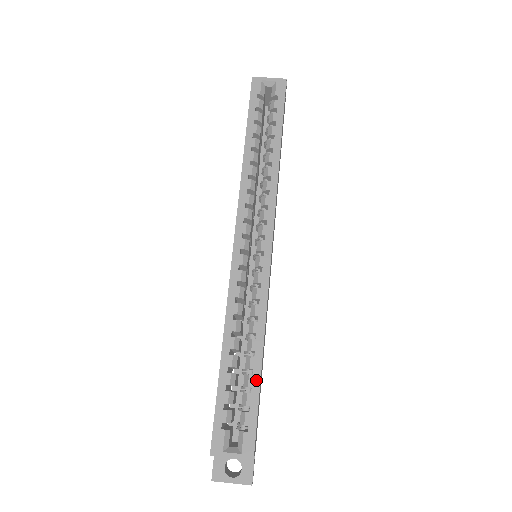
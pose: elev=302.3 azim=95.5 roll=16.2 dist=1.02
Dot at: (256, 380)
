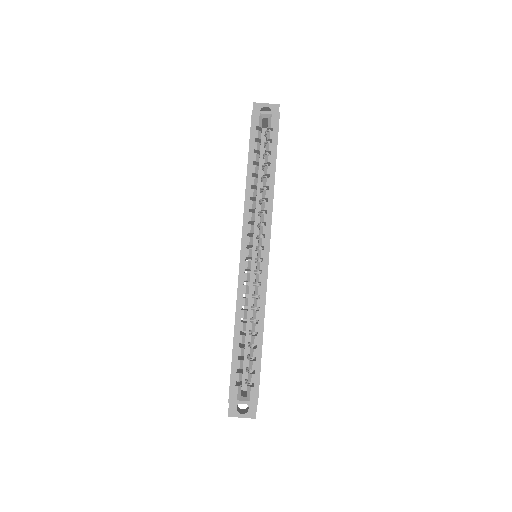
Dot at: (259, 352)
